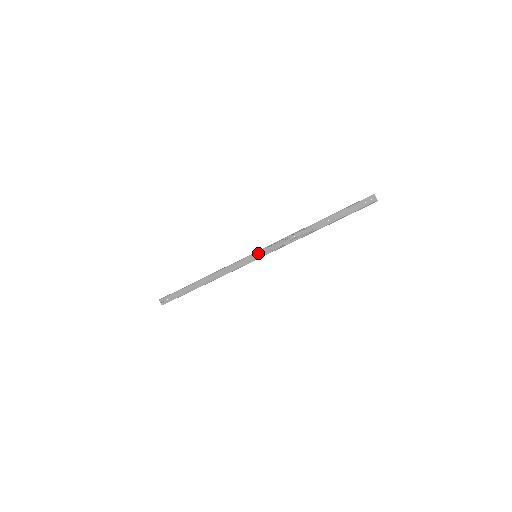
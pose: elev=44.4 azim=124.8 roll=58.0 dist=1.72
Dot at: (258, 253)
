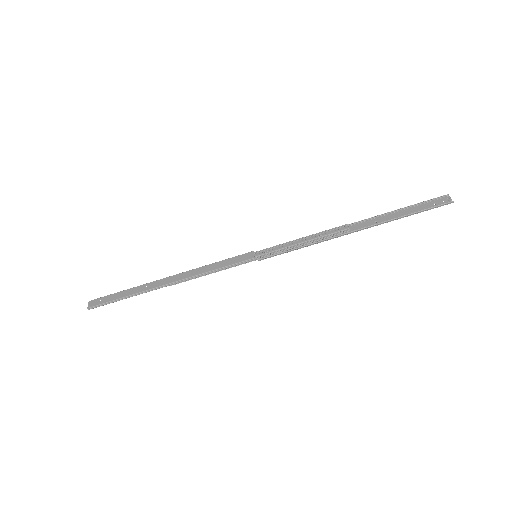
Dot at: (261, 252)
